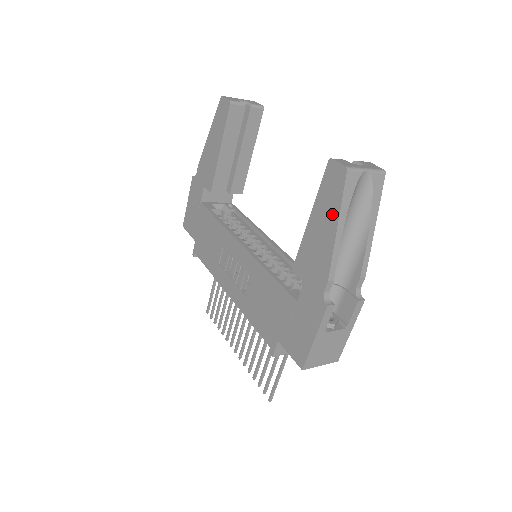
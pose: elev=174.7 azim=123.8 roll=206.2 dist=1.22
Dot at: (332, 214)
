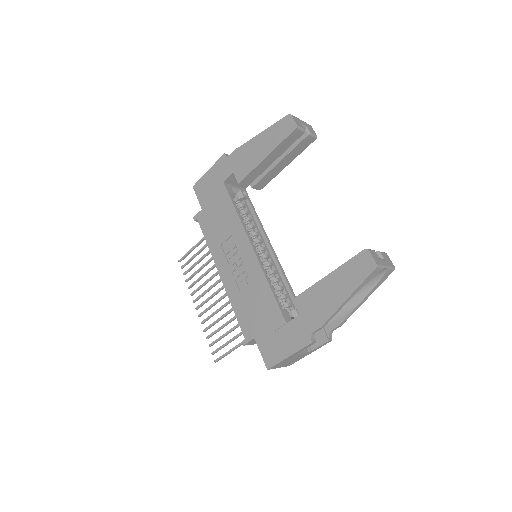
Dot at: (348, 287)
